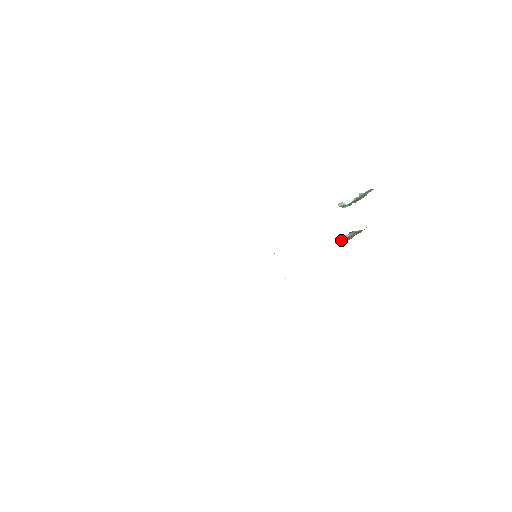
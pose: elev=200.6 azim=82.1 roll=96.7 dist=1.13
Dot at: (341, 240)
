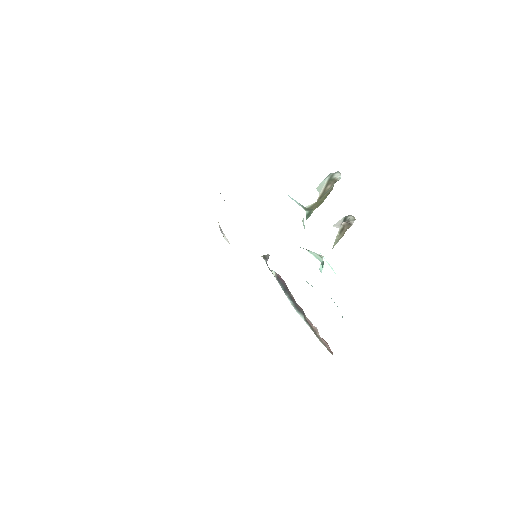
Dot at: (351, 215)
